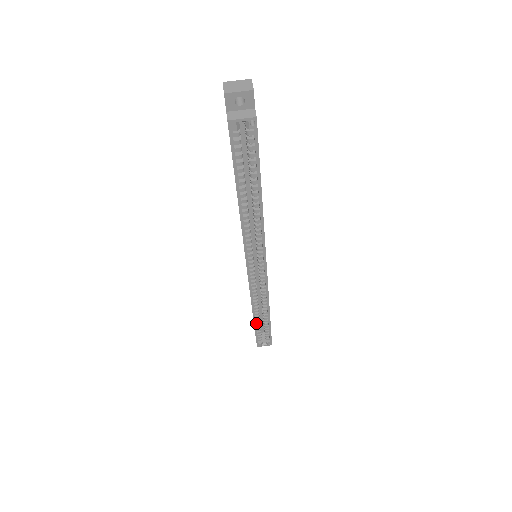
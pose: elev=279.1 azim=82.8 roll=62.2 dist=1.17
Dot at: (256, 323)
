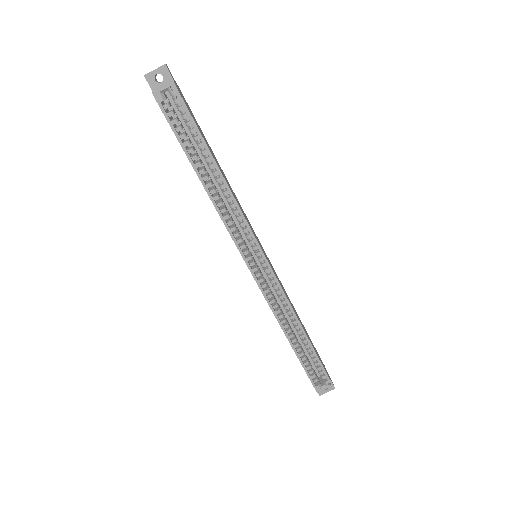
Dot at: (297, 352)
